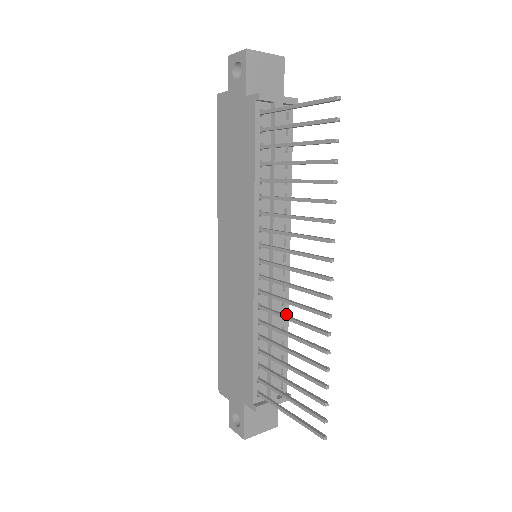
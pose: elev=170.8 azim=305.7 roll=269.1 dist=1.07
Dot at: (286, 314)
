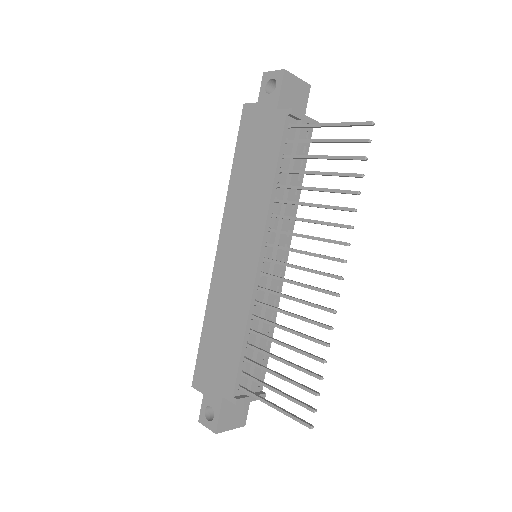
Dot at: (275, 315)
